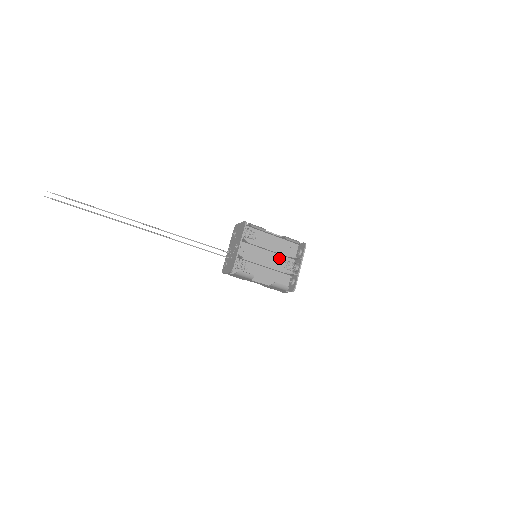
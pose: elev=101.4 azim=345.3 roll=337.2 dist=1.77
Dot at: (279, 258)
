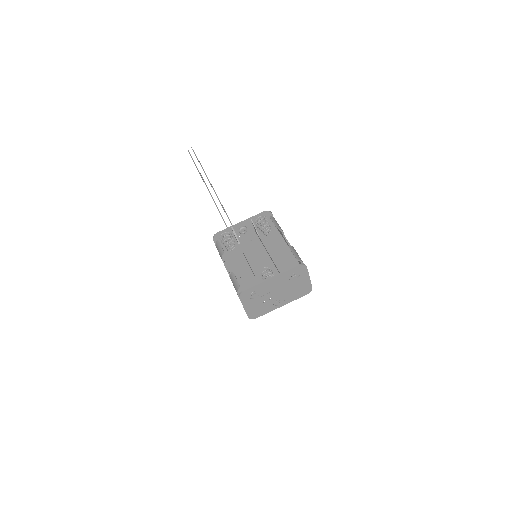
Dot at: (273, 271)
